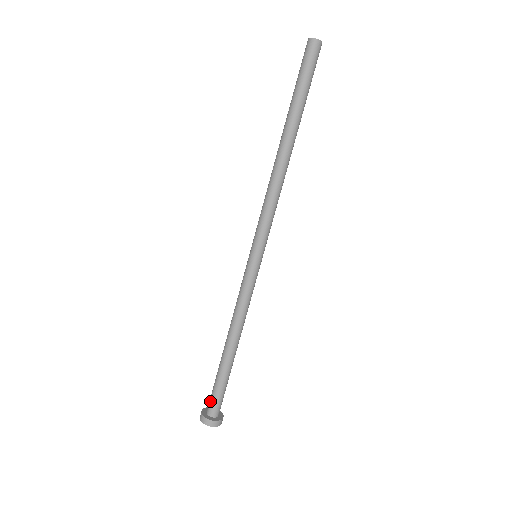
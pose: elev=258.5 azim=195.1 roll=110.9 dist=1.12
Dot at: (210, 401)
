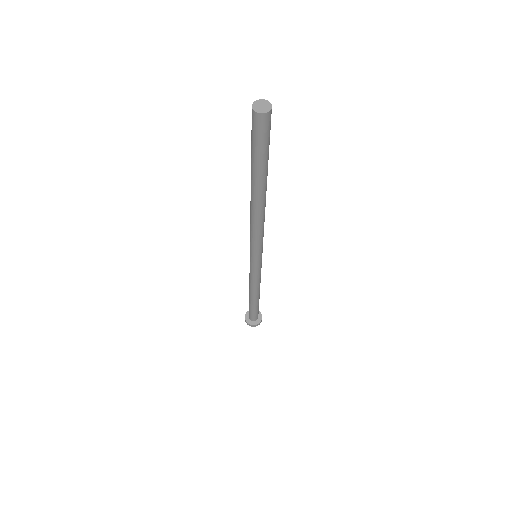
Dot at: (249, 315)
